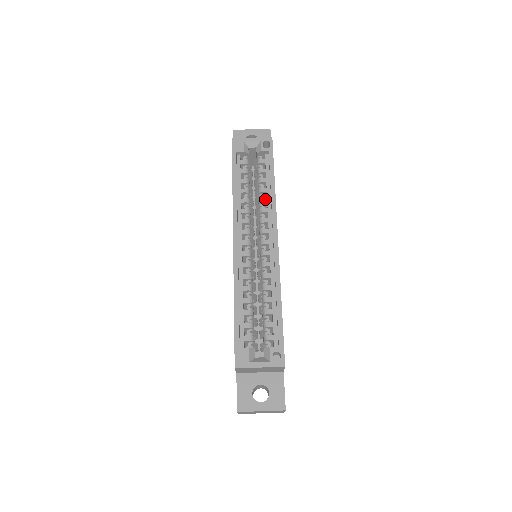
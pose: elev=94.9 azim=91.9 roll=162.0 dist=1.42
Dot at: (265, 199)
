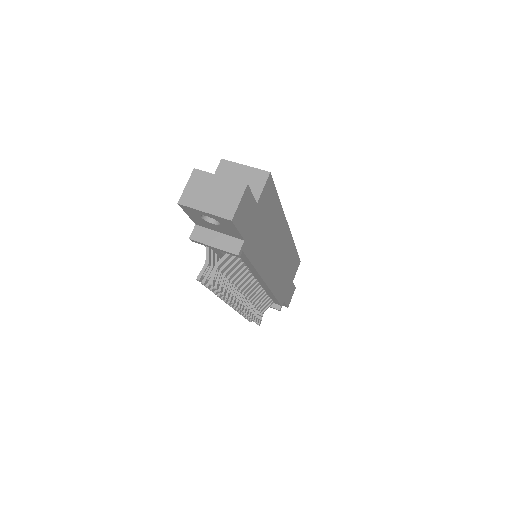
Dot at: occluded
